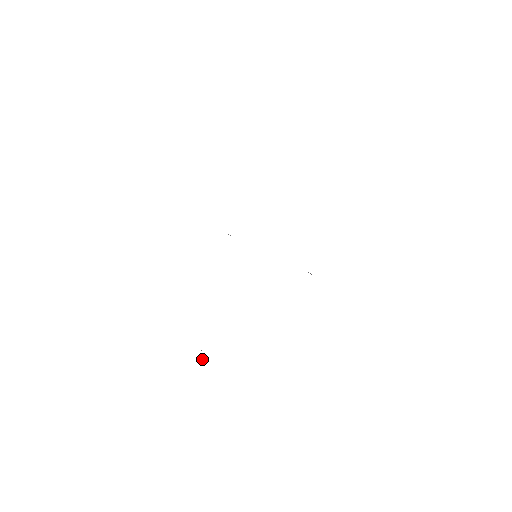
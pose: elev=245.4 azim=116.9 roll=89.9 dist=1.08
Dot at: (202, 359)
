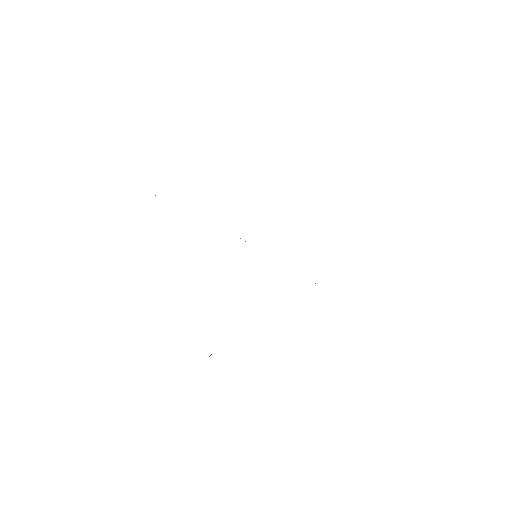
Dot at: occluded
